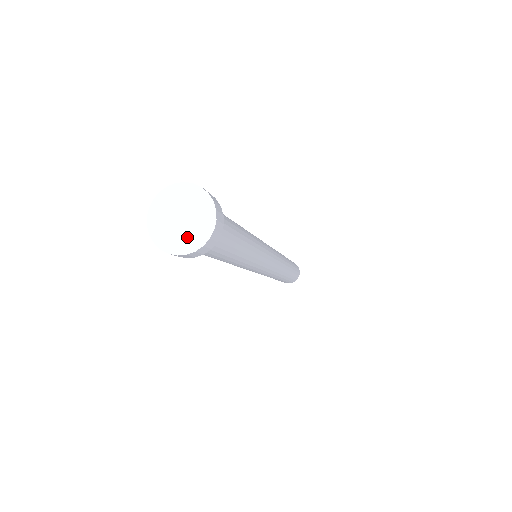
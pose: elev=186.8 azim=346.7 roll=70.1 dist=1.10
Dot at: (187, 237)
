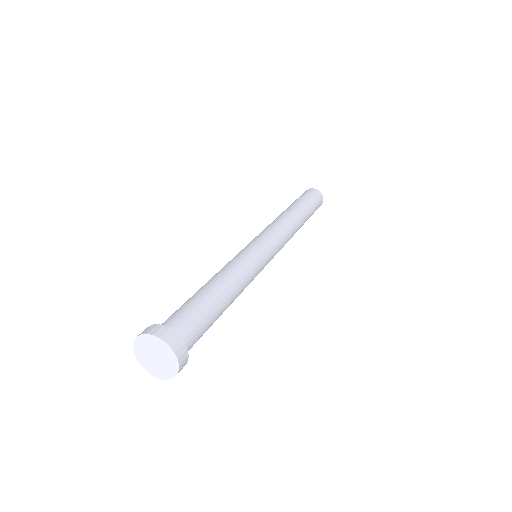
Dot at: (150, 364)
